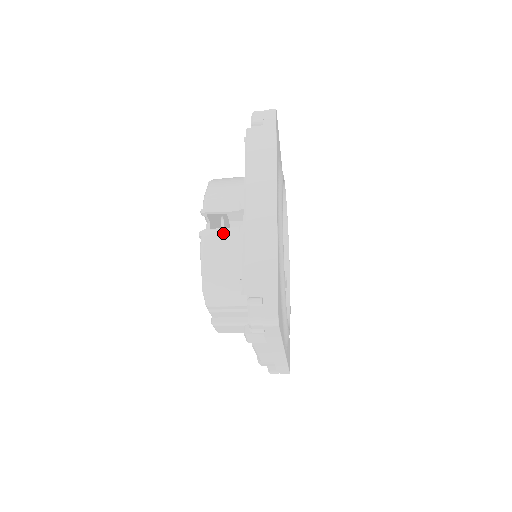
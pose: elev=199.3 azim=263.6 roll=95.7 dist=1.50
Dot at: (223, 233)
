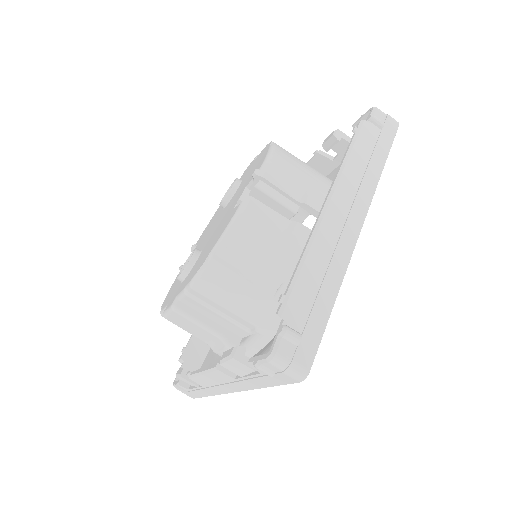
Dot at: (271, 216)
